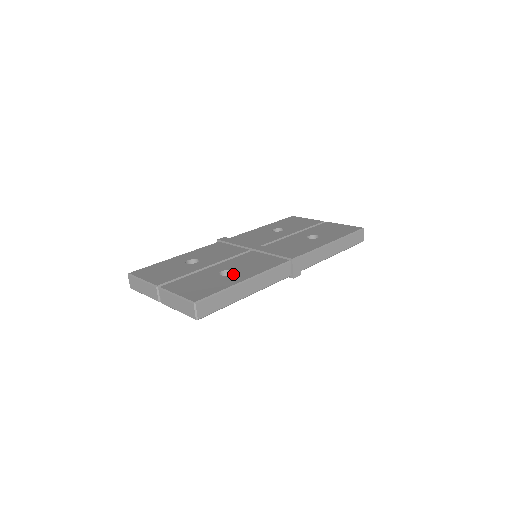
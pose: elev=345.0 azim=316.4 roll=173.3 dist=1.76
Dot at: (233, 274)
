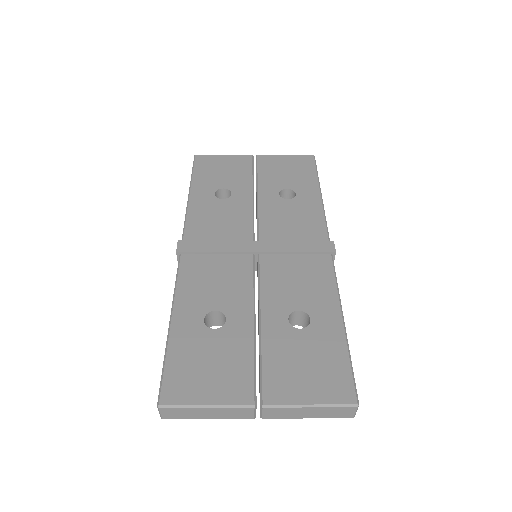
Dot at: (313, 318)
